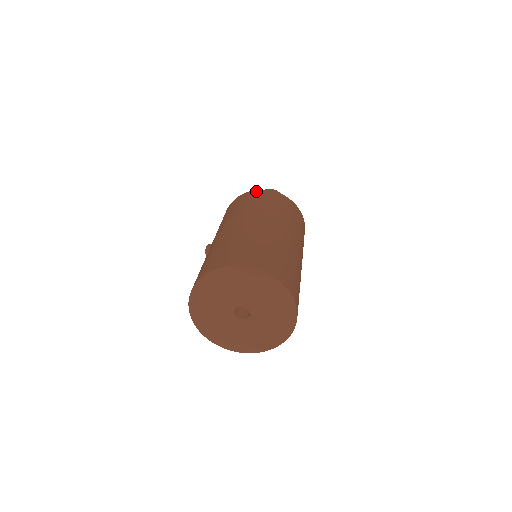
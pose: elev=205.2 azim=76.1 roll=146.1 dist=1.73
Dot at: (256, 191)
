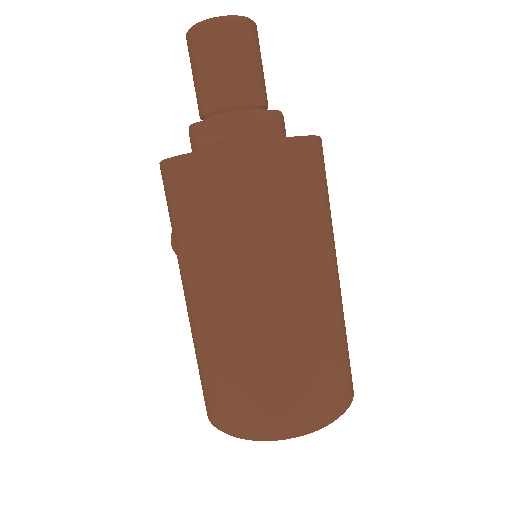
Dot at: (196, 163)
